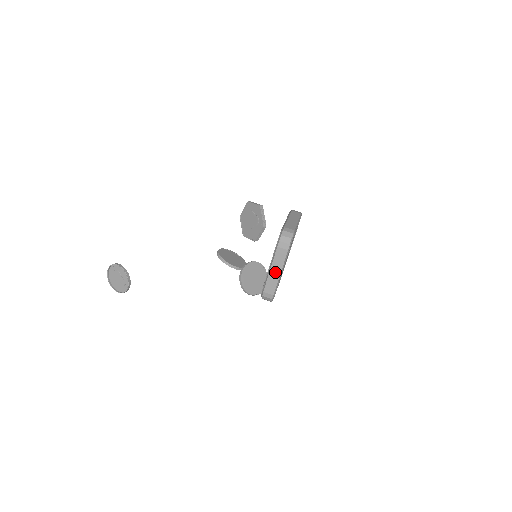
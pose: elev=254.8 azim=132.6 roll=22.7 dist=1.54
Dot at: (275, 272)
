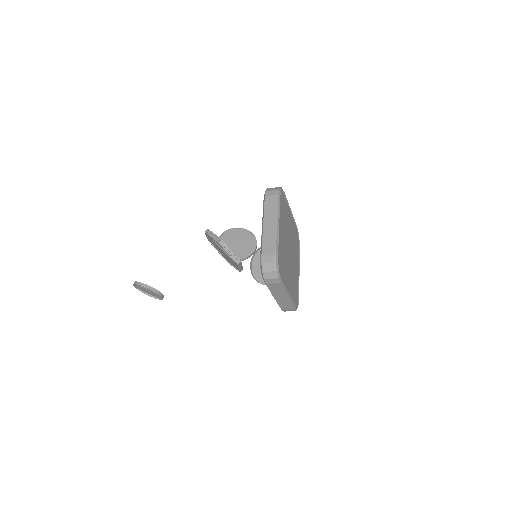
Dot at: (281, 298)
